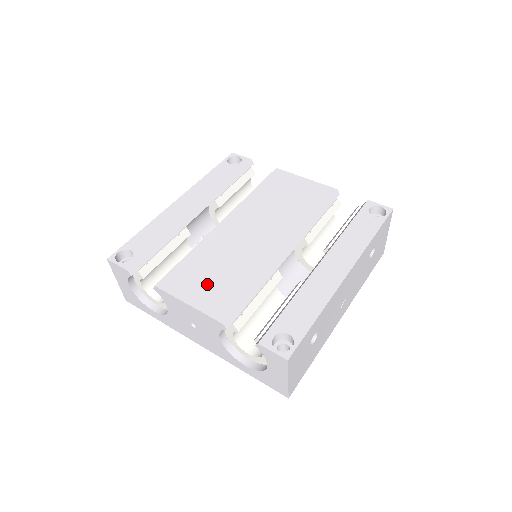
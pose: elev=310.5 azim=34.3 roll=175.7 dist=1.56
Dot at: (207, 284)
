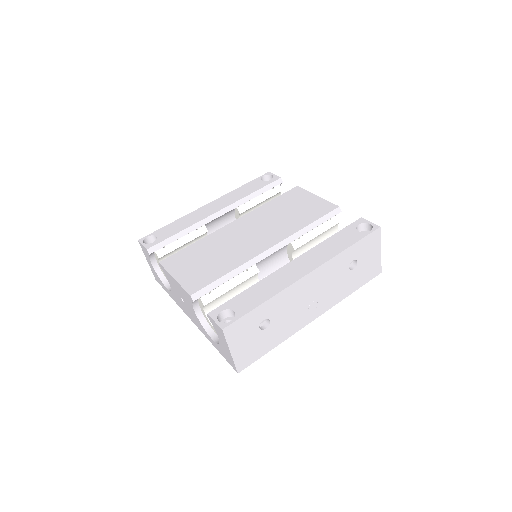
Dot at: (195, 266)
